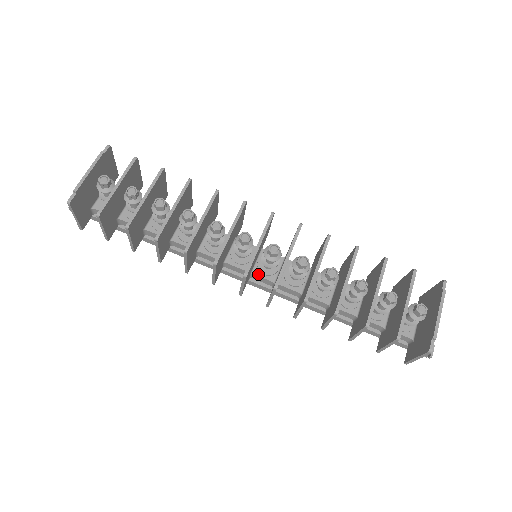
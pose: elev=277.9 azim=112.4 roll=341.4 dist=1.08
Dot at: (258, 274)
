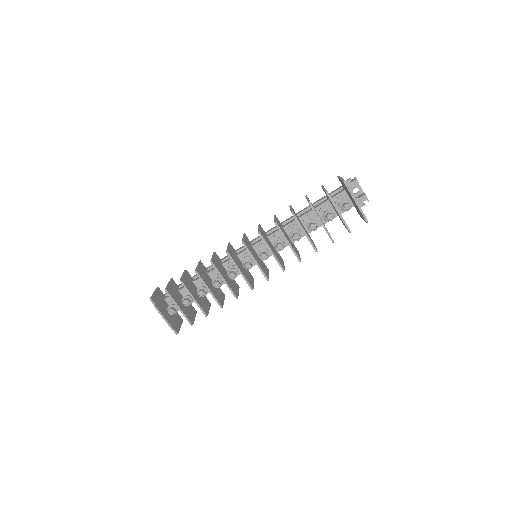
Dot at: occluded
